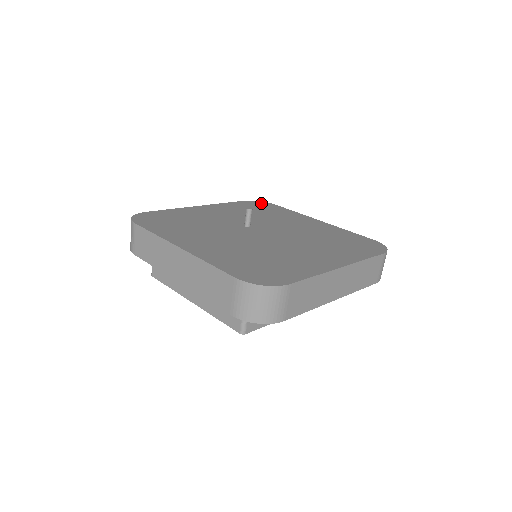
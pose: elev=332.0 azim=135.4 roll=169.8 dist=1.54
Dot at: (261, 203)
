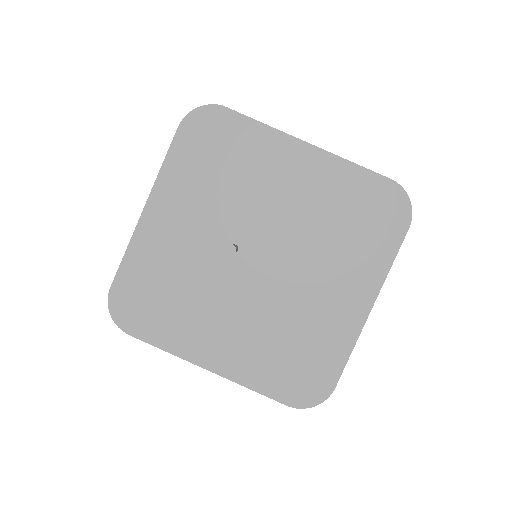
Dot at: (205, 119)
